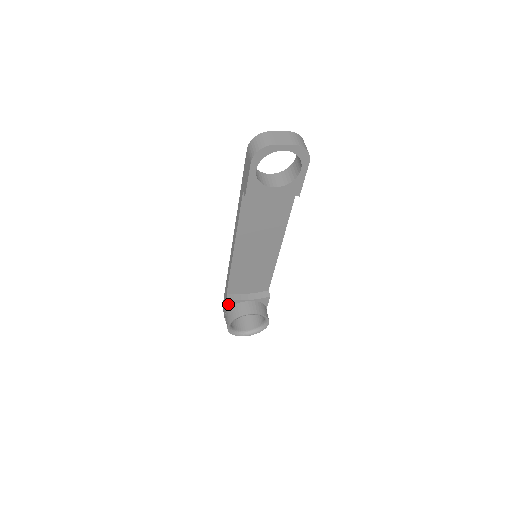
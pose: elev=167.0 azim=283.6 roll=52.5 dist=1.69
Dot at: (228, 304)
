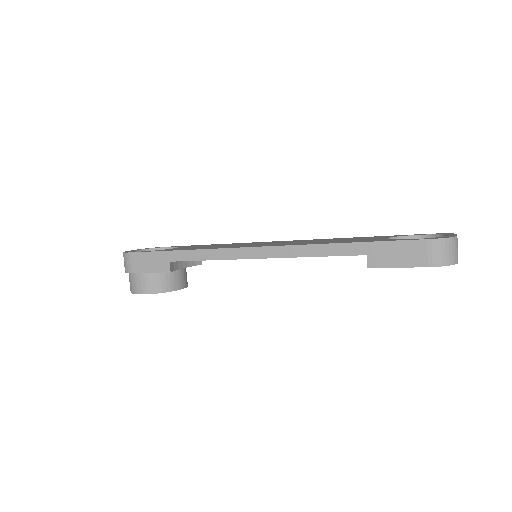
Dot at: (162, 272)
